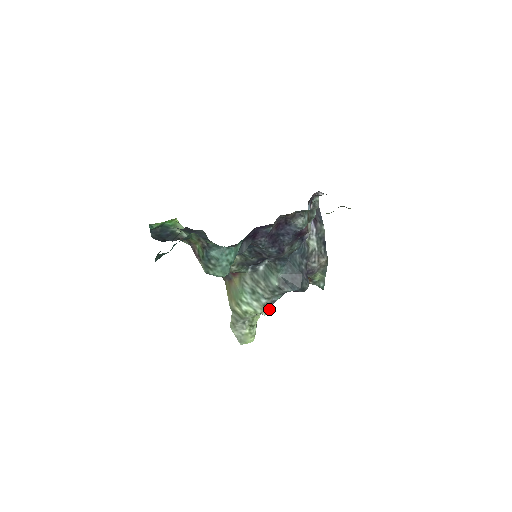
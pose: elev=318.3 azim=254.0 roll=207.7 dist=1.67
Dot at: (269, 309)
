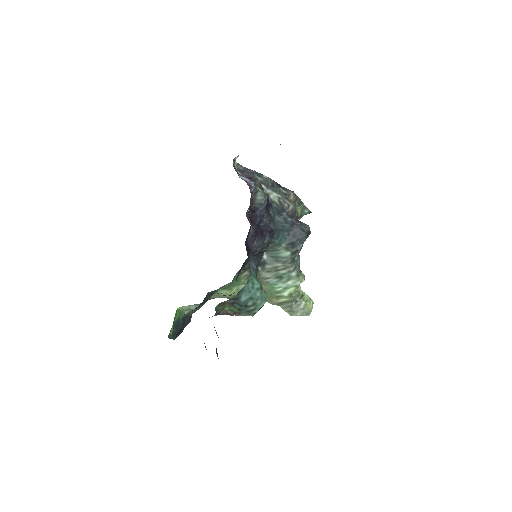
Dot at: (301, 273)
